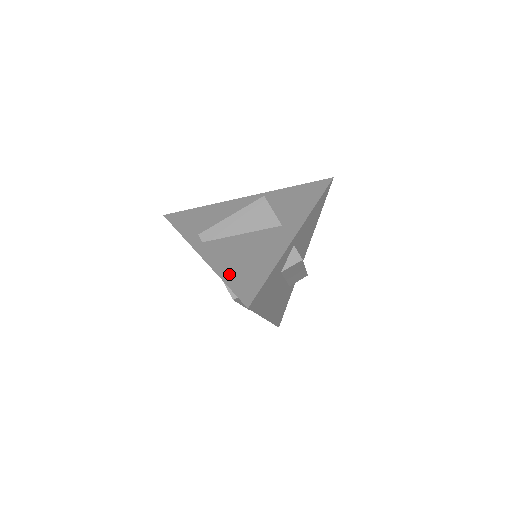
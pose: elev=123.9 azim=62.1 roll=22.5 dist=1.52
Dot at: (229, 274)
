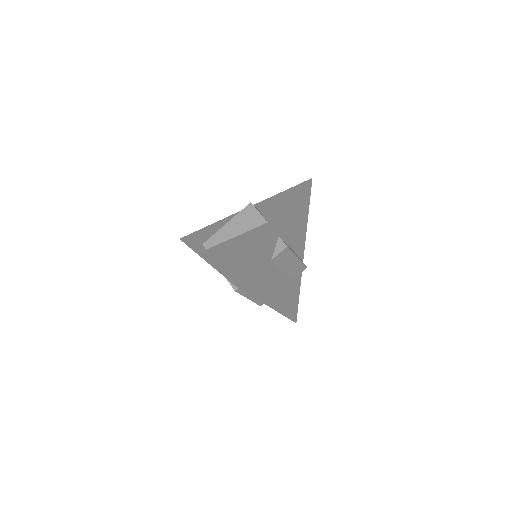
Dot at: (223, 266)
